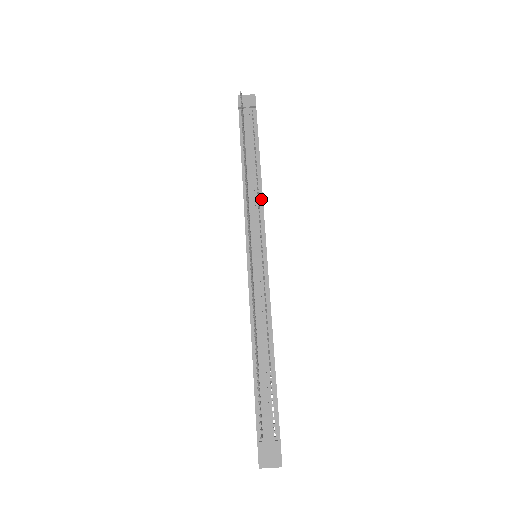
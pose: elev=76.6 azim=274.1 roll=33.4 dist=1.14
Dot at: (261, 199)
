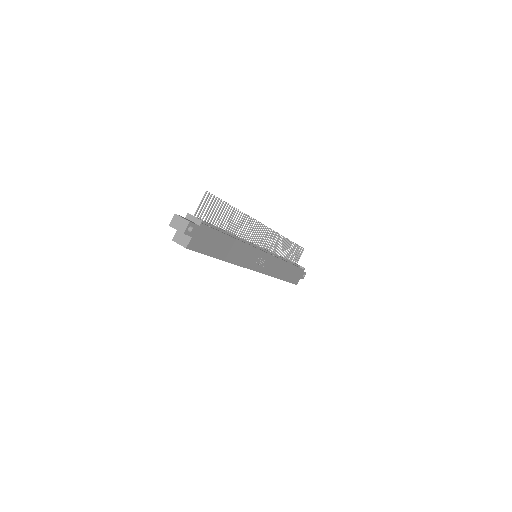
Dot at: occluded
